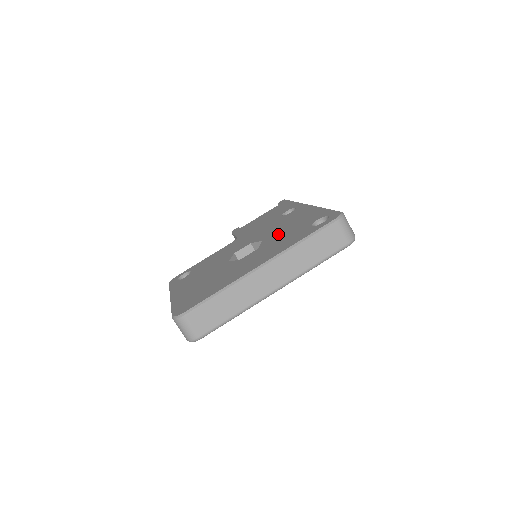
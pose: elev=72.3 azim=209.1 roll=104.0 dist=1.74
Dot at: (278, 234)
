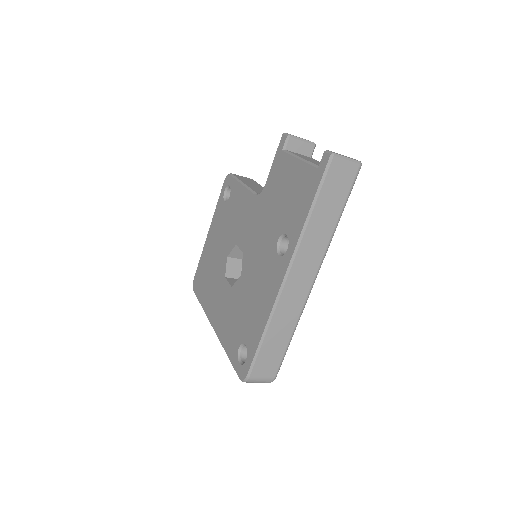
Dot at: (242, 295)
